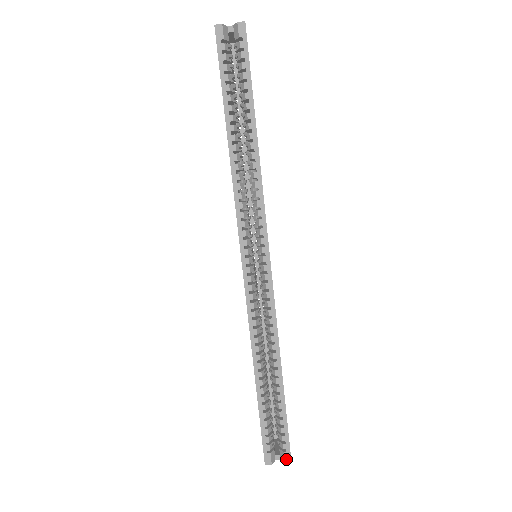
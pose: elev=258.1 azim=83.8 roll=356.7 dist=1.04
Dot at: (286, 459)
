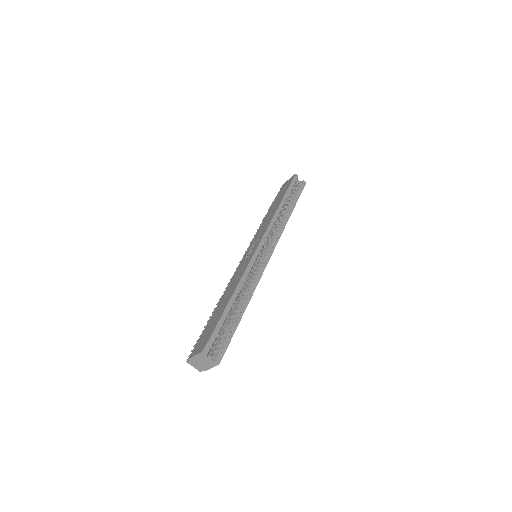
Dot at: (218, 358)
